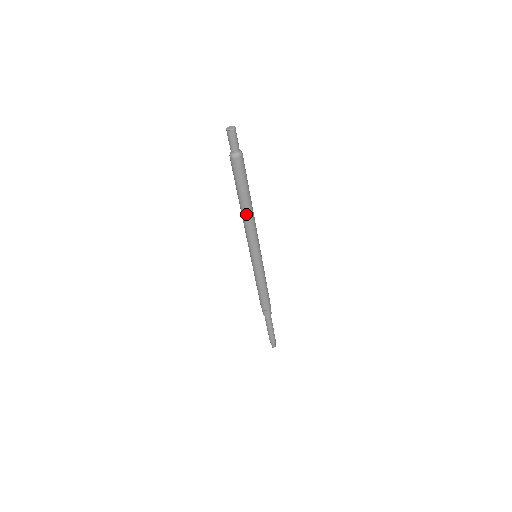
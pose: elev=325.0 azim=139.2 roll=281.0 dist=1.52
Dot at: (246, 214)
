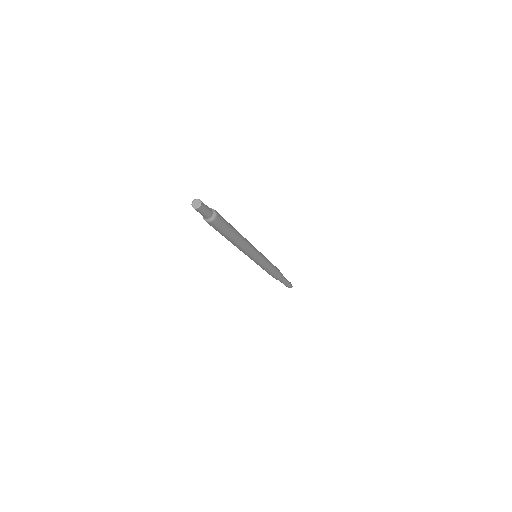
Dot at: (234, 244)
